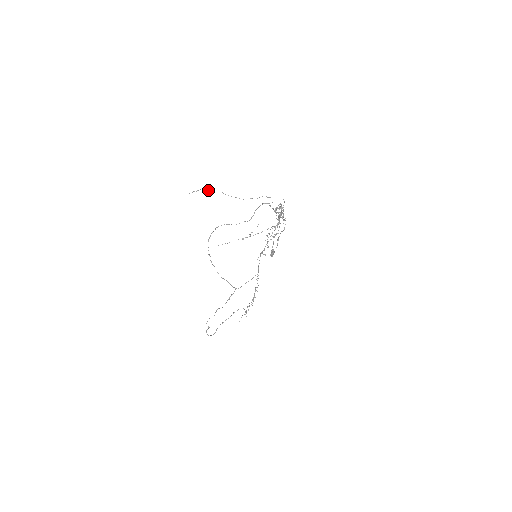
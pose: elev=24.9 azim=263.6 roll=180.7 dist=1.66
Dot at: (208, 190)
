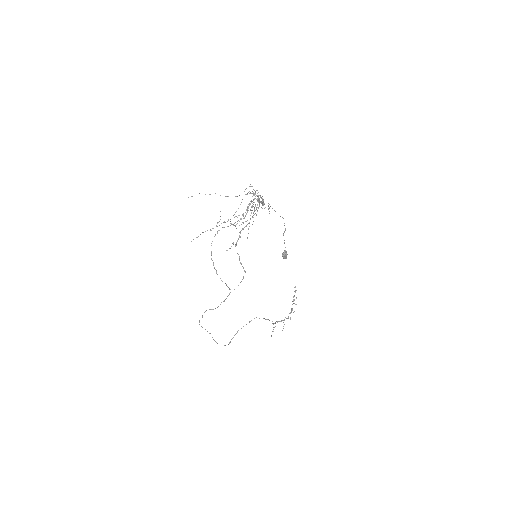
Dot at: occluded
